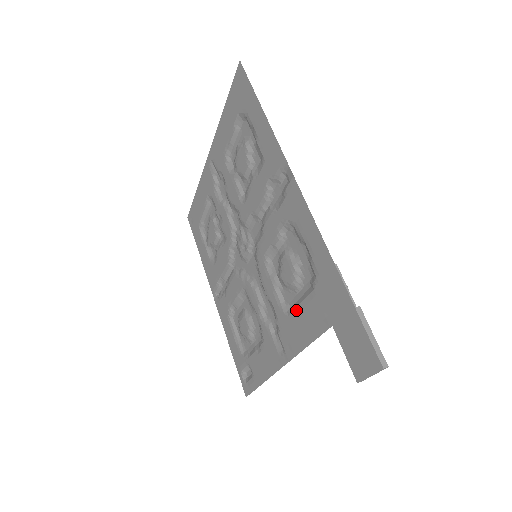
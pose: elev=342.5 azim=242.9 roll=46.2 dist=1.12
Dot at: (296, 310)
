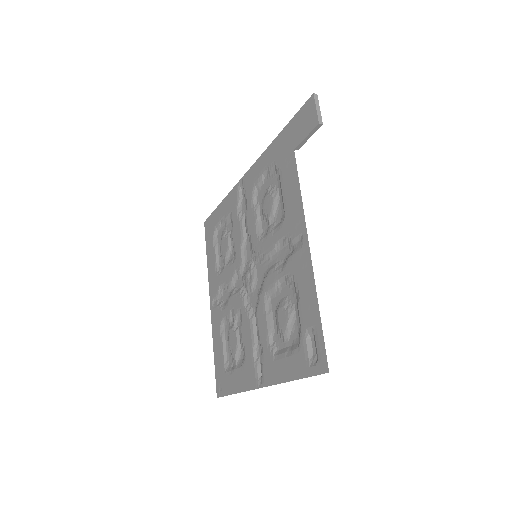
Dot at: (283, 200)
